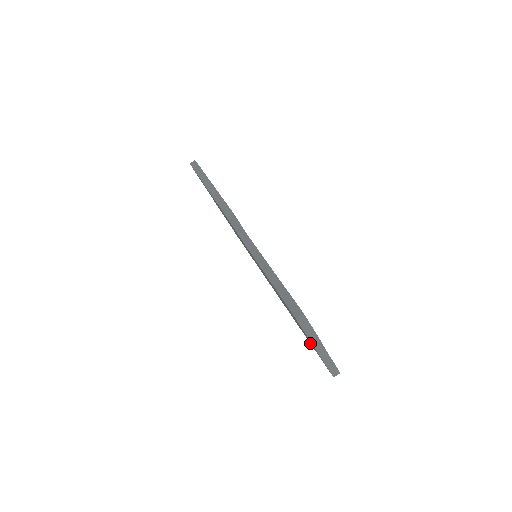
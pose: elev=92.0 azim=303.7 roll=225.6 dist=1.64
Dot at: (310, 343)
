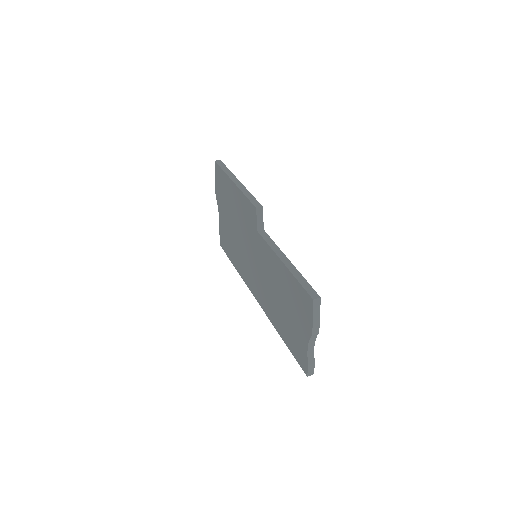
Dot at: (288, 344)
